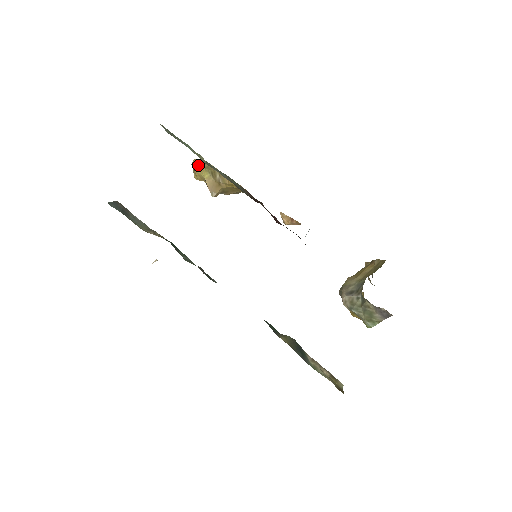
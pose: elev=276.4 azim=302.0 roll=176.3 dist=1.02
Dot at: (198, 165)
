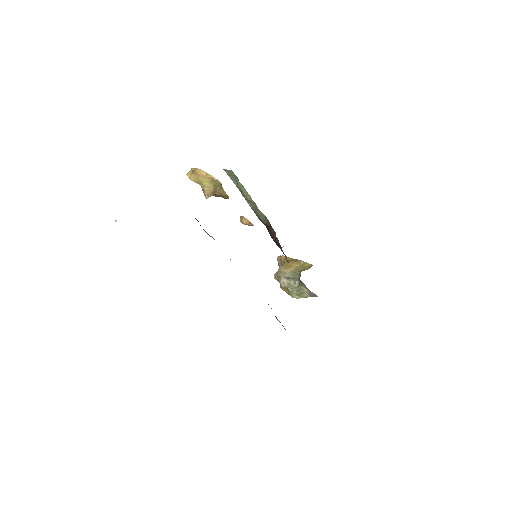
Dot at: (205, 176)
